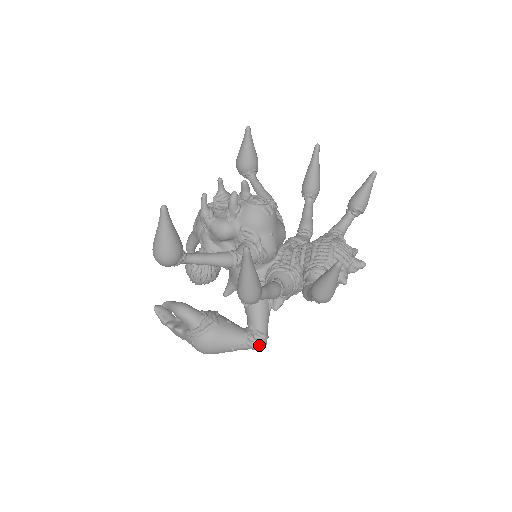
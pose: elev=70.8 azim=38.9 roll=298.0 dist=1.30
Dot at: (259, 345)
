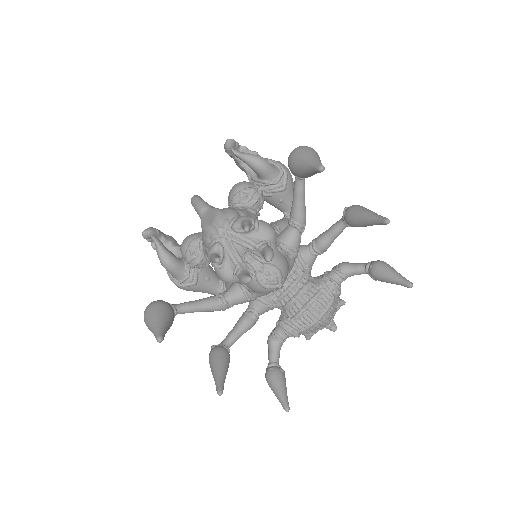
Dot at: occluded
